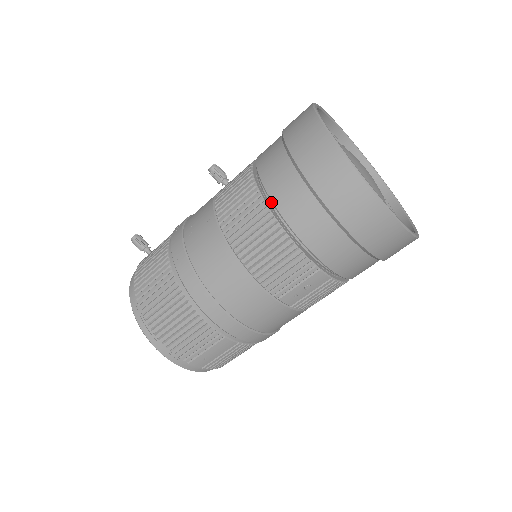
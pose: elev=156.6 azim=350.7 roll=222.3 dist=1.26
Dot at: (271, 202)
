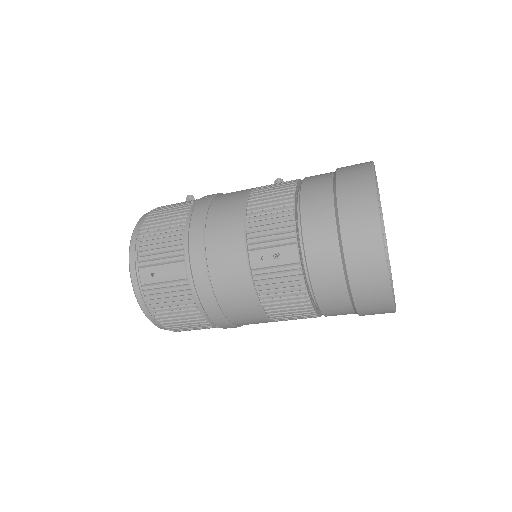
Dot at: occluded
